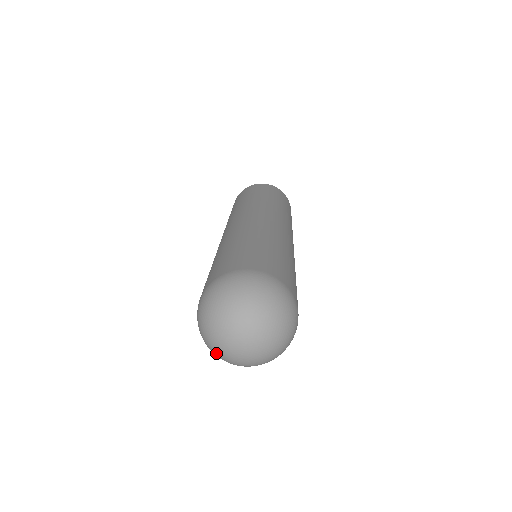
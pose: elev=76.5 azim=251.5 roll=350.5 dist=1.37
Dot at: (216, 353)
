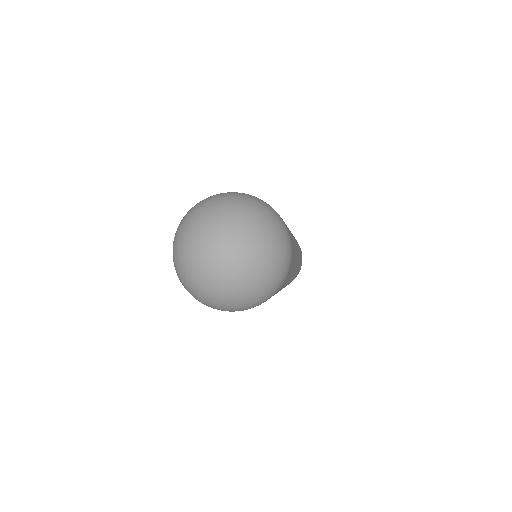
Dot at: (194, 284)
